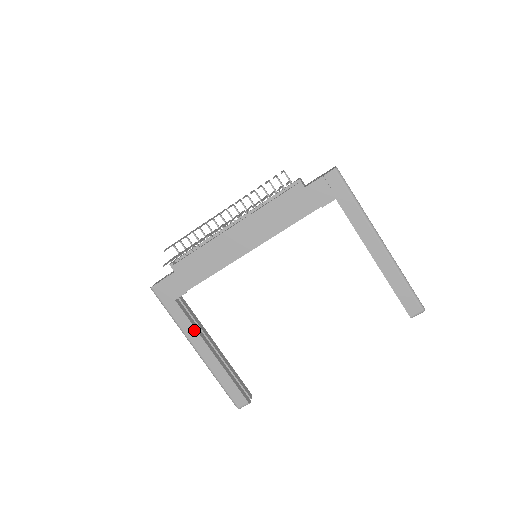
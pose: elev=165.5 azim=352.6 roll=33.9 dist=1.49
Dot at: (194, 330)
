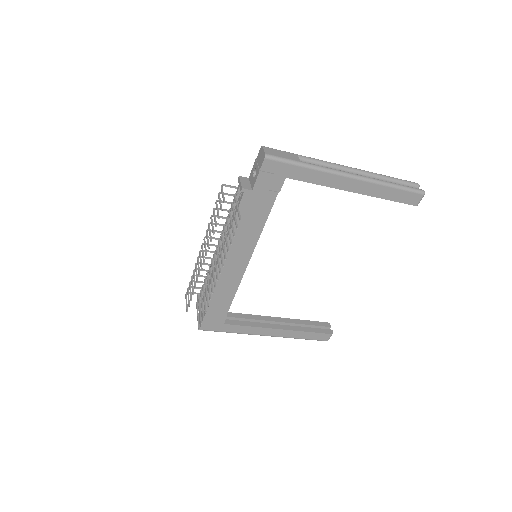
Dot at: (255, 328)
